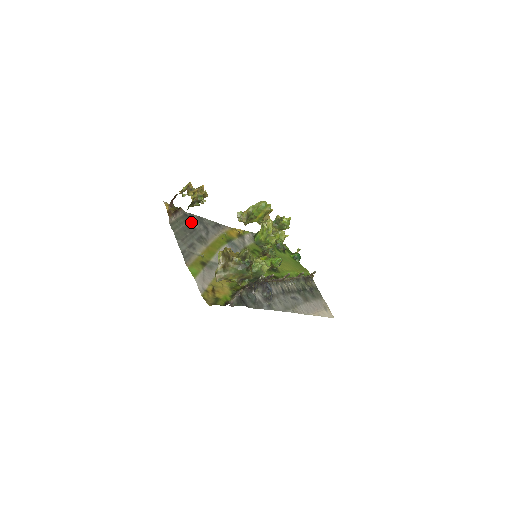
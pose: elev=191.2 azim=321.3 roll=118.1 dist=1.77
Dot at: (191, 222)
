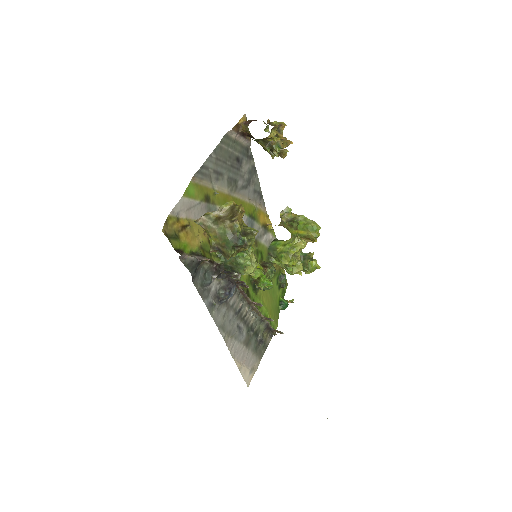
Dot at: (244, 160)
